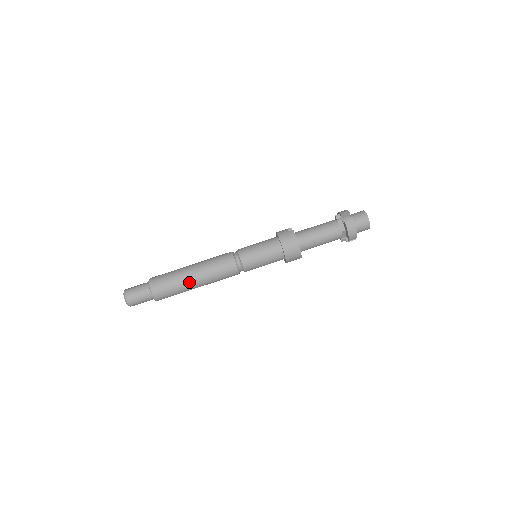
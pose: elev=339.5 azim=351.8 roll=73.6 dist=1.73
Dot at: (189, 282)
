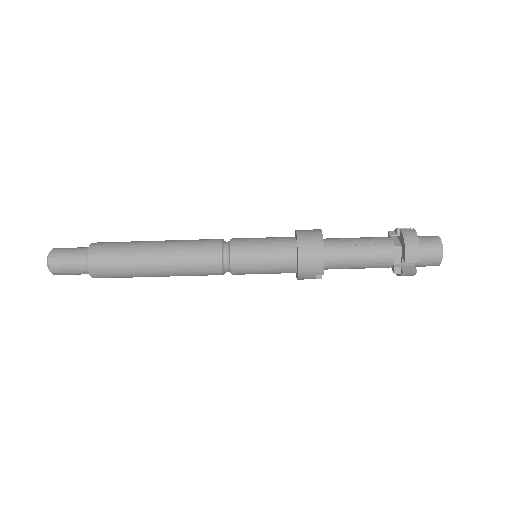
Dot at: (145, 251)
